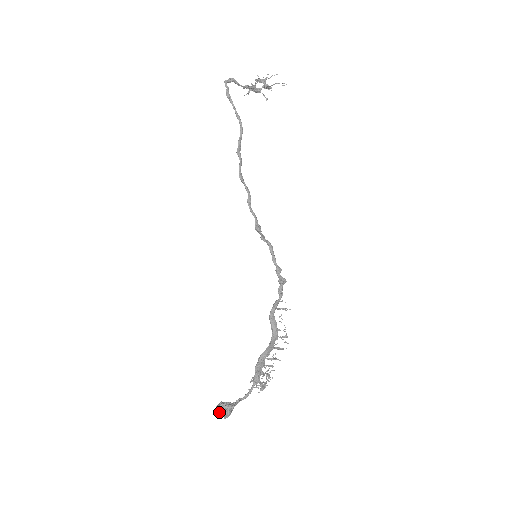
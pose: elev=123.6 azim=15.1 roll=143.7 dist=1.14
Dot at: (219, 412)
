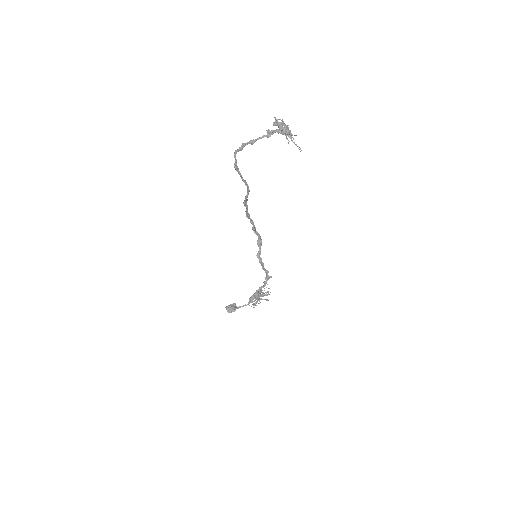
Dot at: occluded
